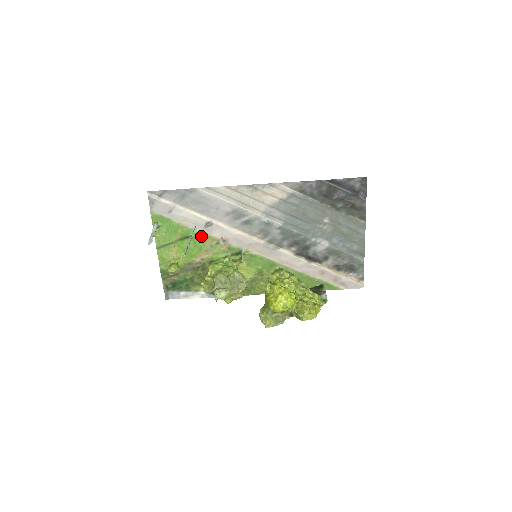
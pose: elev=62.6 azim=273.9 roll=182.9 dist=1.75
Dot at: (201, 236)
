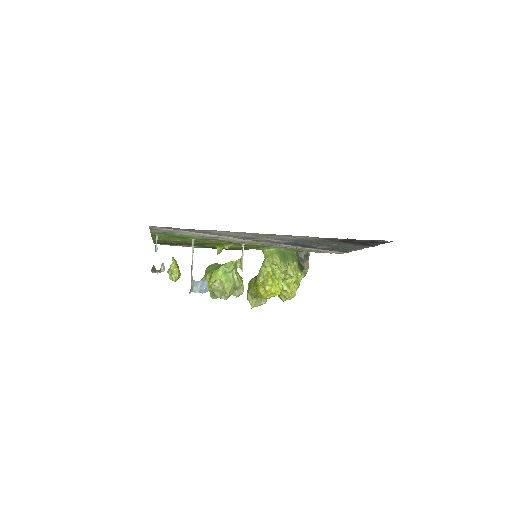
Dot at: (203, 239)
